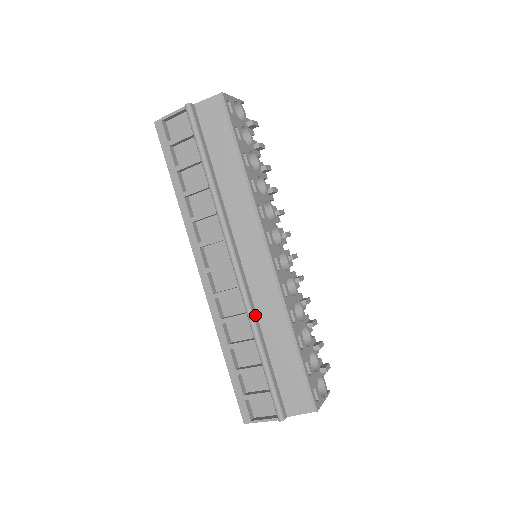
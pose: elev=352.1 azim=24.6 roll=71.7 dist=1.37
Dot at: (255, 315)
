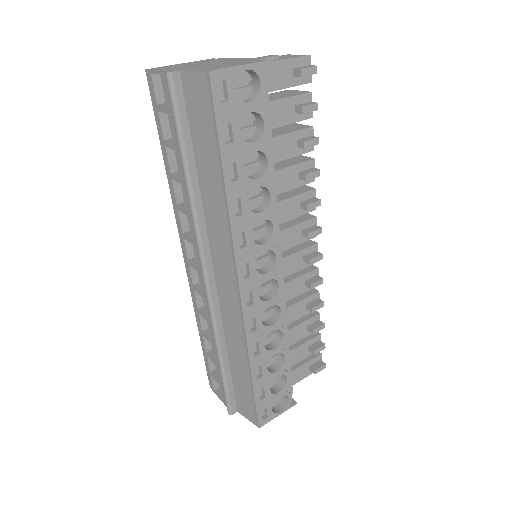
Dot at: (220, 330)
